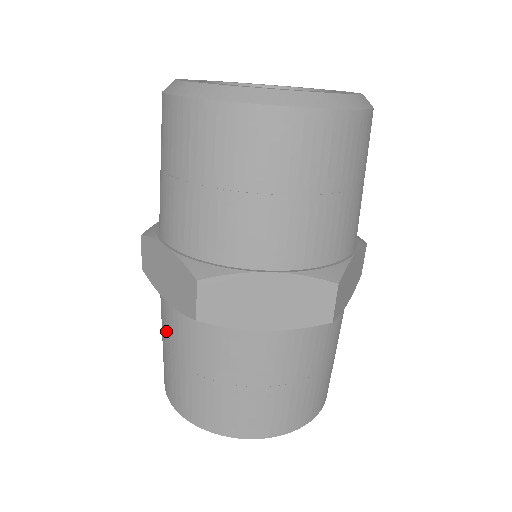
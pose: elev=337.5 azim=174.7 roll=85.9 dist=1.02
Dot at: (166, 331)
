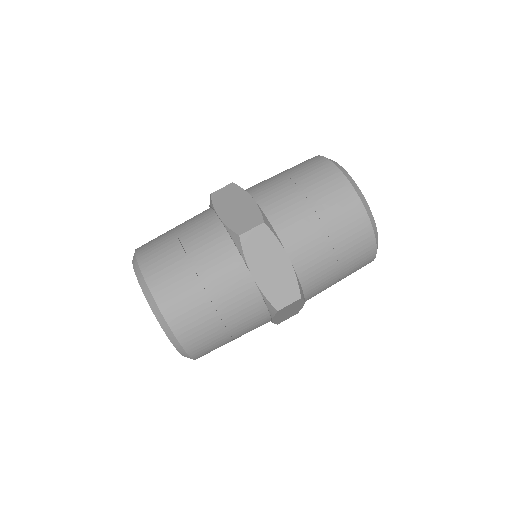
Dot at: (192, 228)
